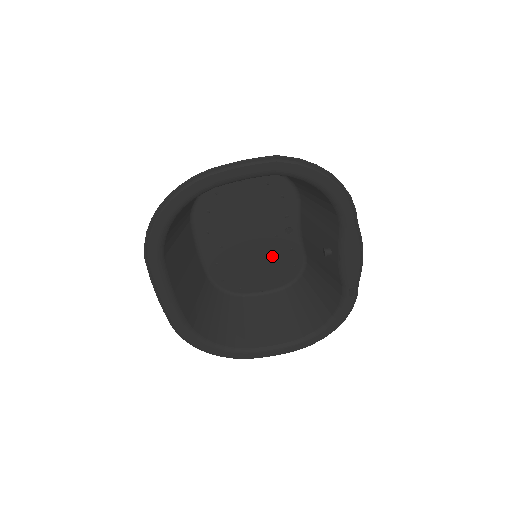
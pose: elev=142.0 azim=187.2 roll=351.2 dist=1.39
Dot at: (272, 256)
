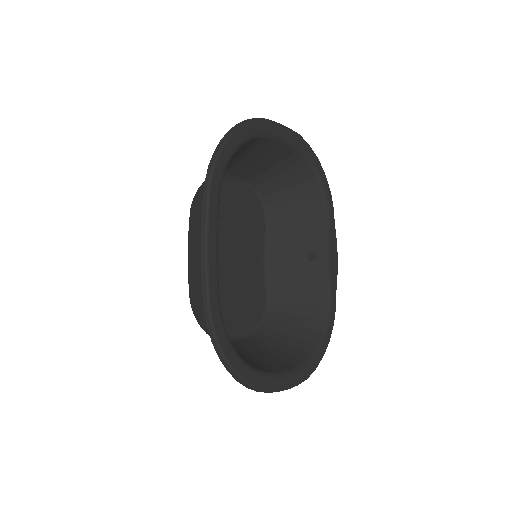
Dot at: (244, 286)
